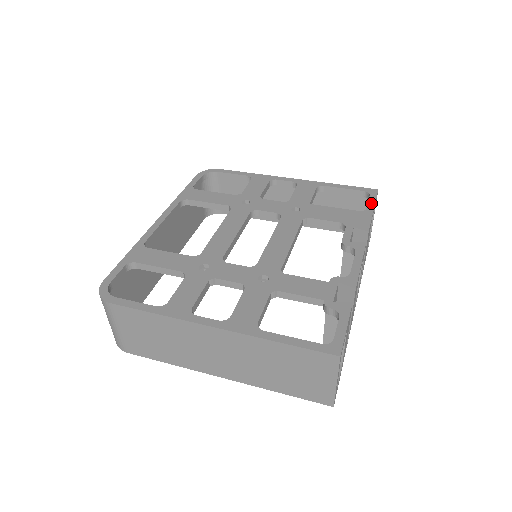
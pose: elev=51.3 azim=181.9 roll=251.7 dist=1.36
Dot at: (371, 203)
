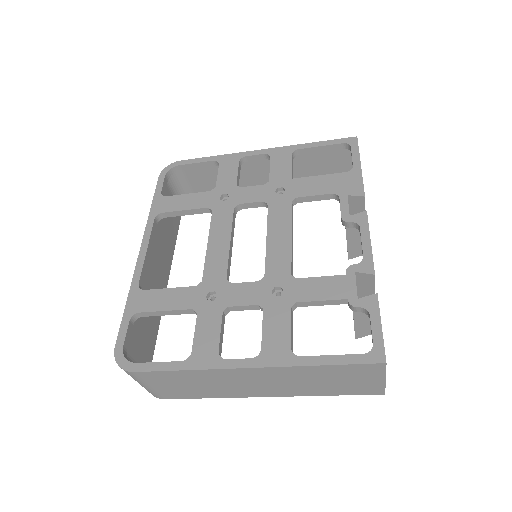
Dot at: (355, 157)
